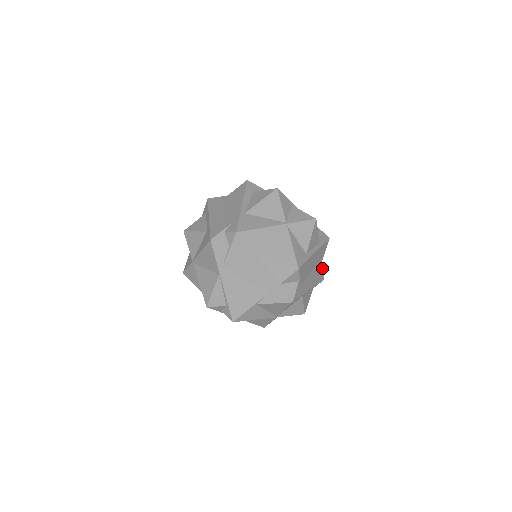
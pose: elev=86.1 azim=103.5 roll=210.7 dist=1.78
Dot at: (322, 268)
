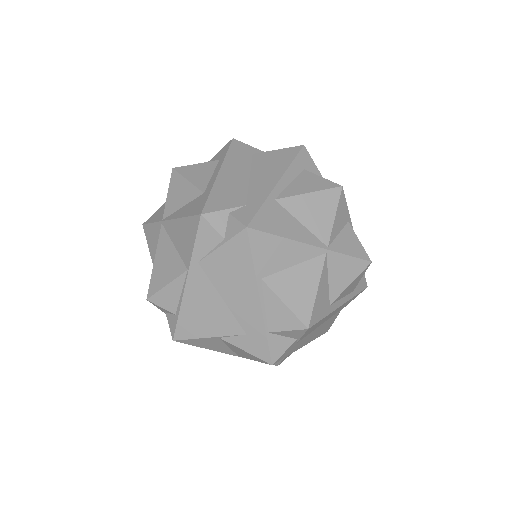
Dot at: (334, 319)
